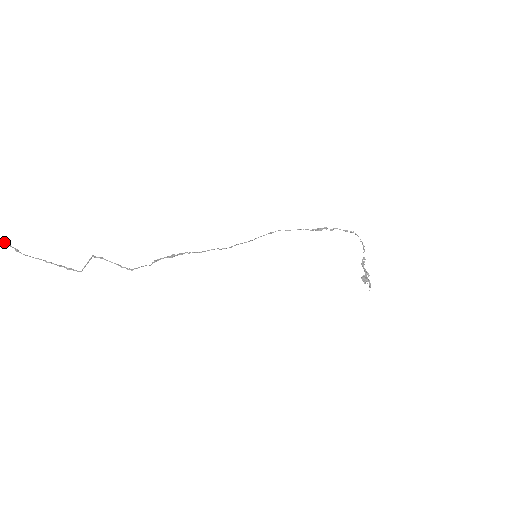
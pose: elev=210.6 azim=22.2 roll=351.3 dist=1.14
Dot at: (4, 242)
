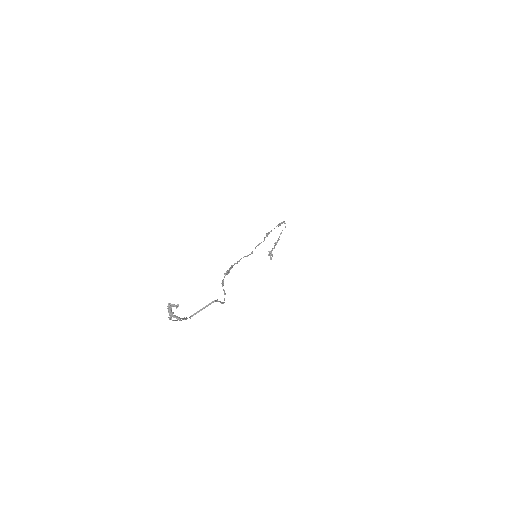
Dot at: occluded
